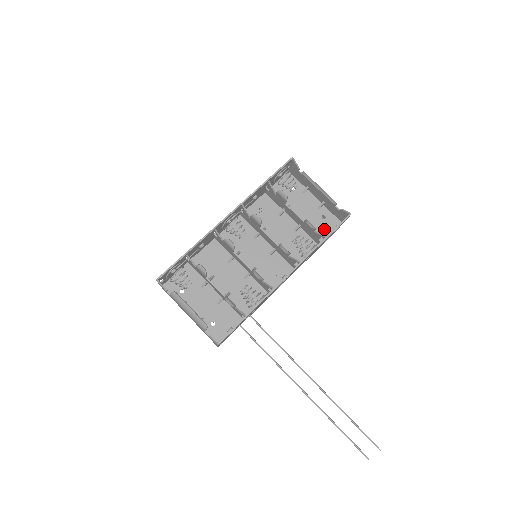
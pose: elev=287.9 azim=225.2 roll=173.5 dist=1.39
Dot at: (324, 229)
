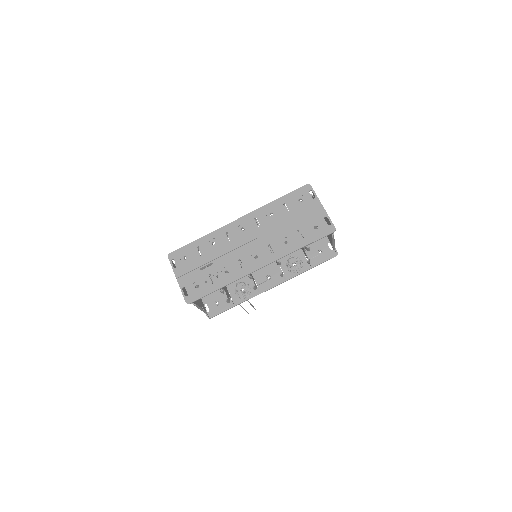
Dot at: occluded
